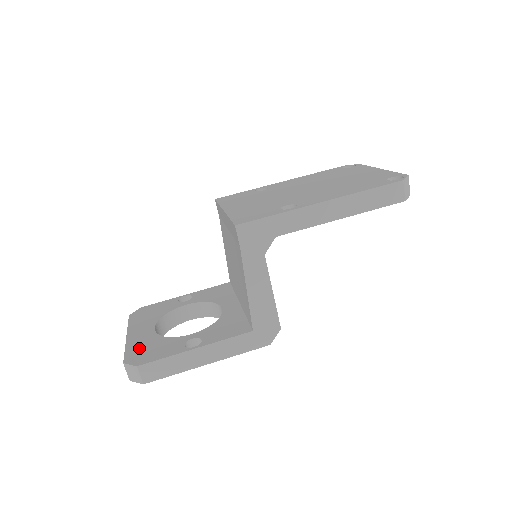
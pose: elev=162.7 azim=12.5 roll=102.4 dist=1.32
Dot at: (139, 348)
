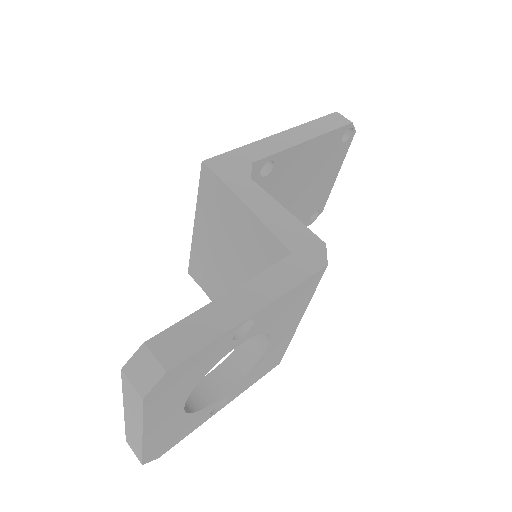
Dot at: occluded
